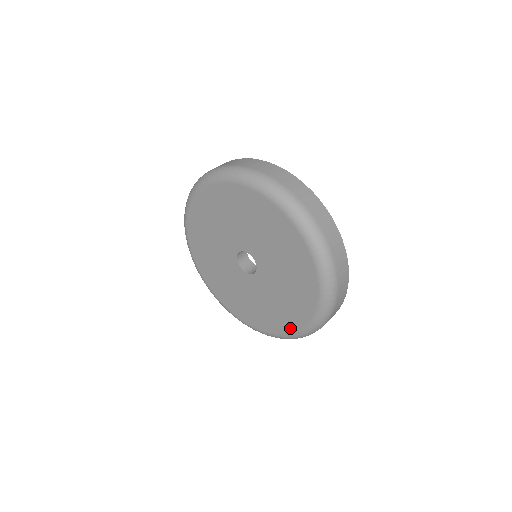
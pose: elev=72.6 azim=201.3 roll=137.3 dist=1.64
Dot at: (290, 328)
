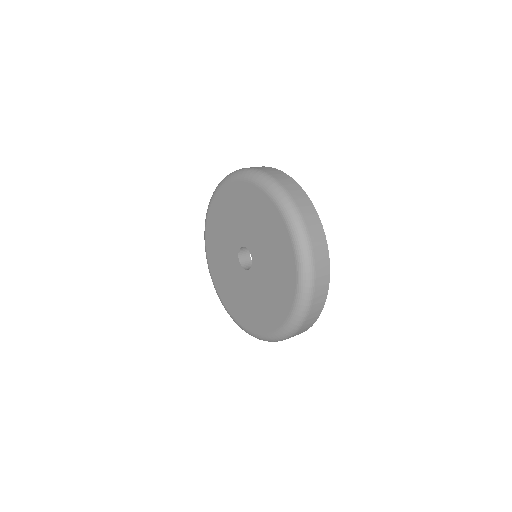
Dot at: (258, 329)
